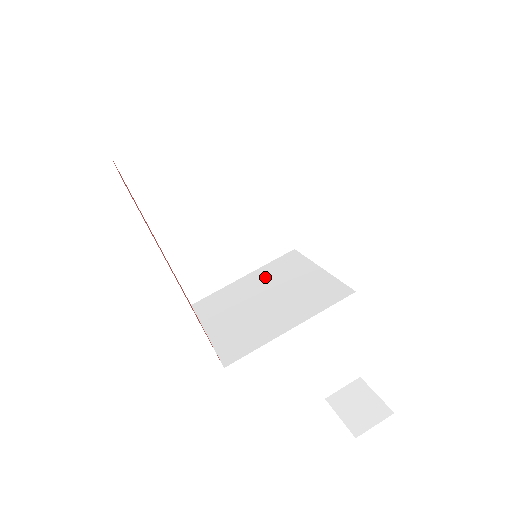
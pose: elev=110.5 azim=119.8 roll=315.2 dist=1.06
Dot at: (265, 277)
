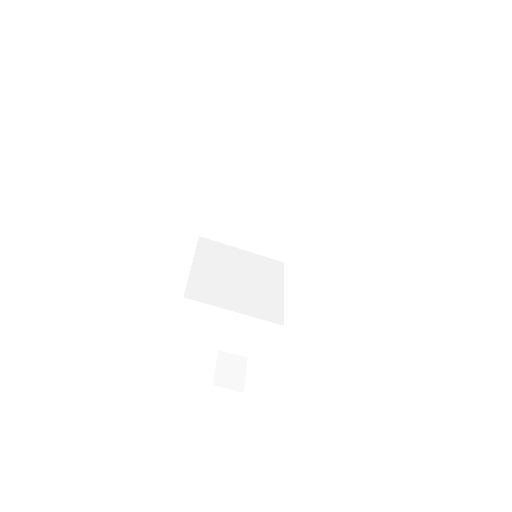
Dot at: (252, 263)
